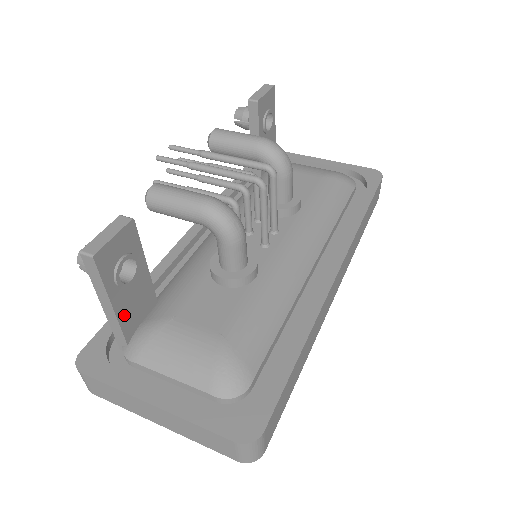
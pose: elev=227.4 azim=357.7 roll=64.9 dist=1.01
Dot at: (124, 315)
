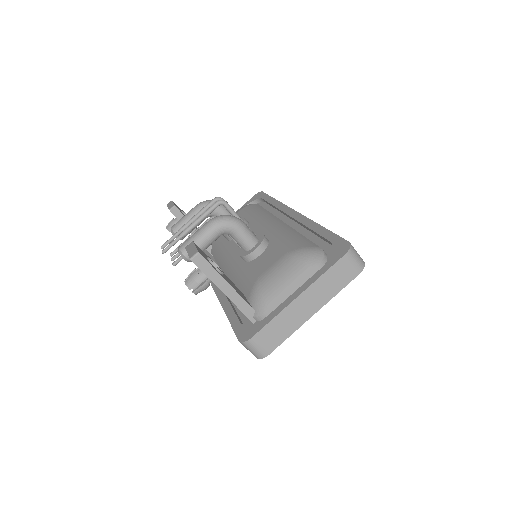
Dot at: (237, 292)
